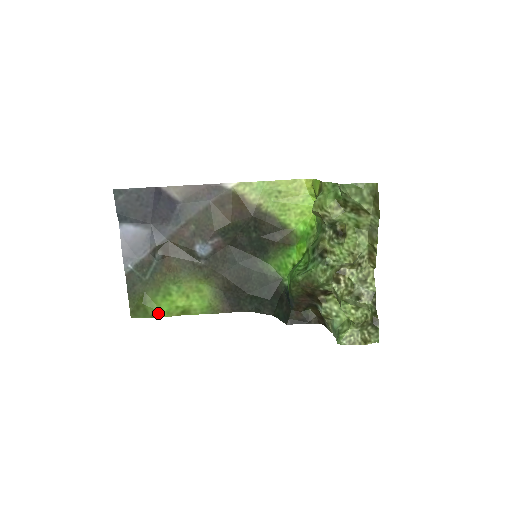
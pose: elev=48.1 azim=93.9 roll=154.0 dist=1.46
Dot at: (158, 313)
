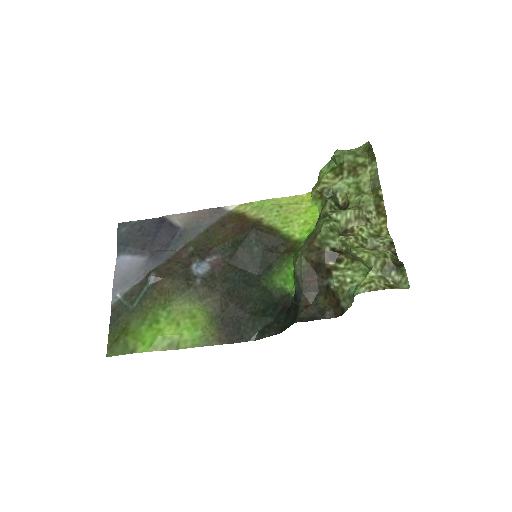
Dot at: (140, 347)
